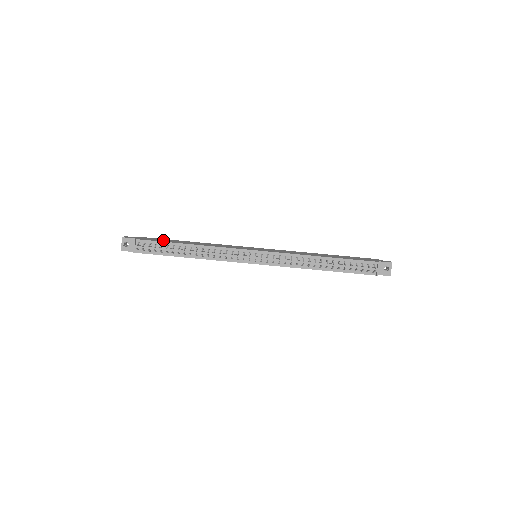
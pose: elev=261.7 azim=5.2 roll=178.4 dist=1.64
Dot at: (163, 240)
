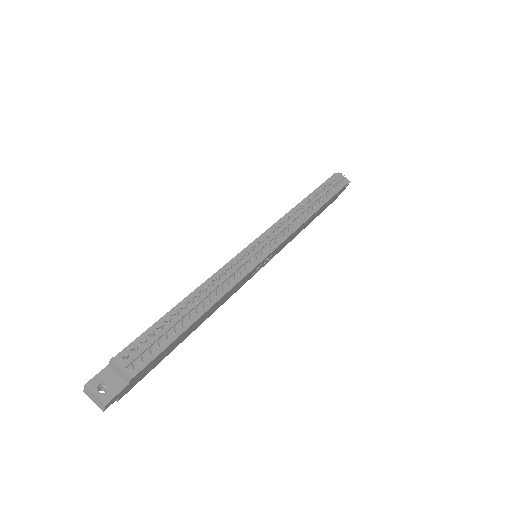
Dot at: occluded
